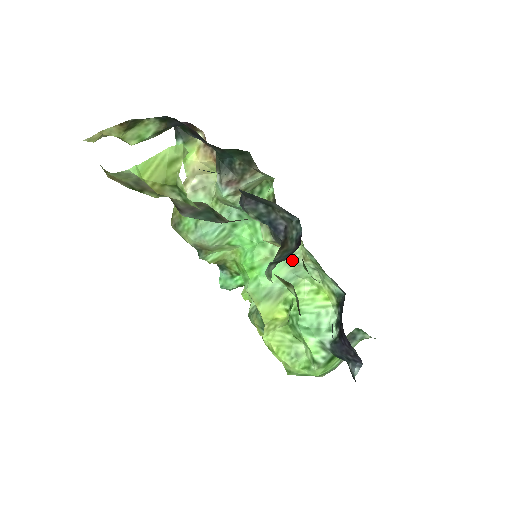
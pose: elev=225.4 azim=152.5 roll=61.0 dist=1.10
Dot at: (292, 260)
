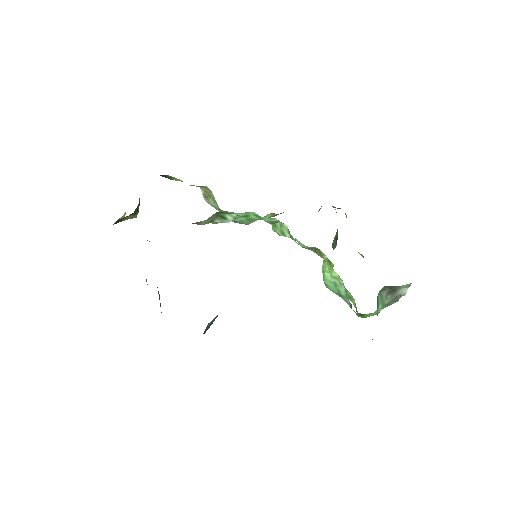
Dot at: occluded
